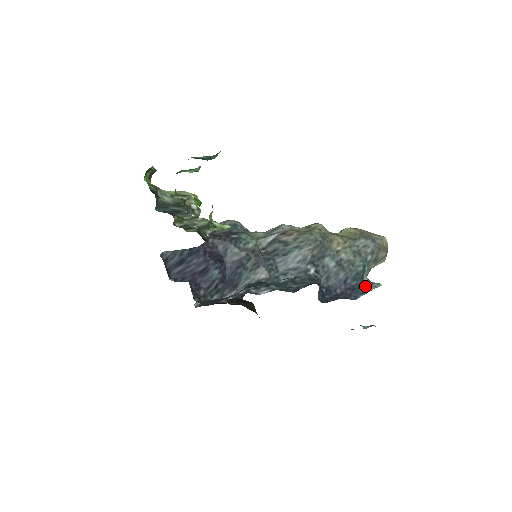
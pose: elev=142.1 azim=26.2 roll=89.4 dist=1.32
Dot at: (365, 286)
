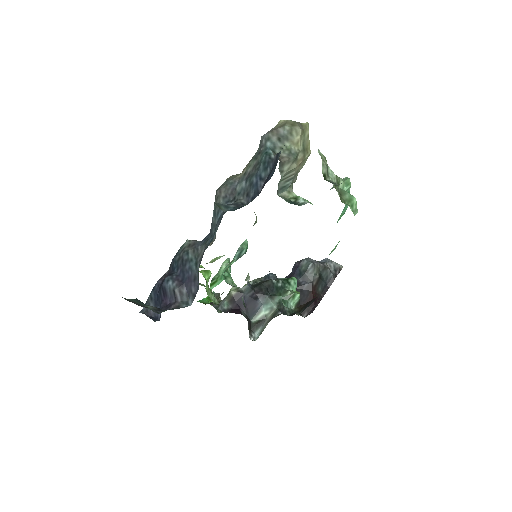
Dot at: (276, 160)
